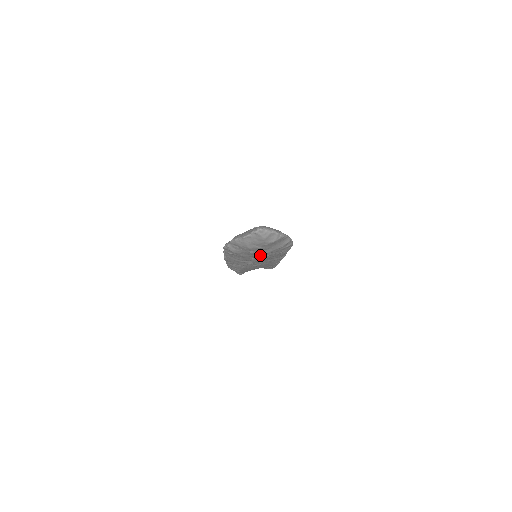
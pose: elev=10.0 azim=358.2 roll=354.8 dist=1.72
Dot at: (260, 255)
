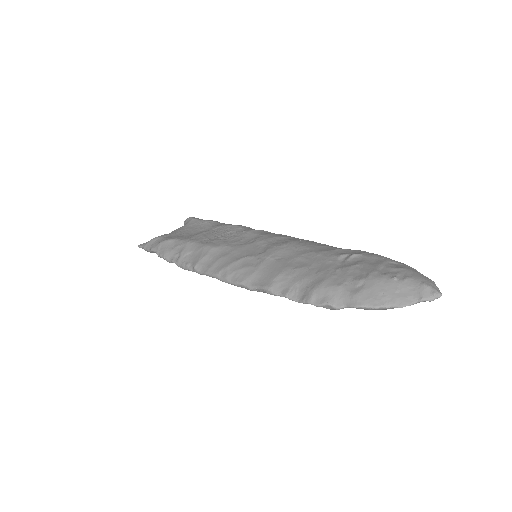
Dot at: occluded
